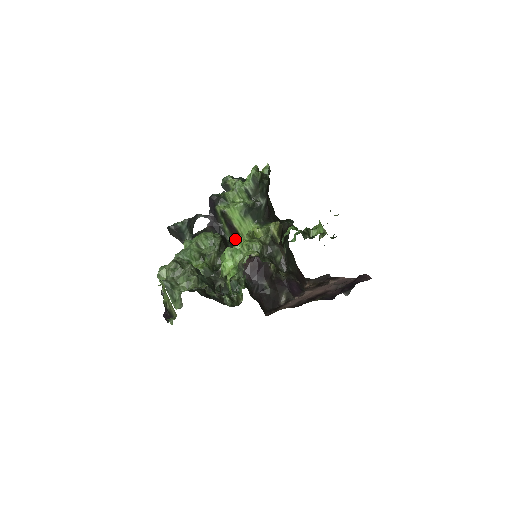
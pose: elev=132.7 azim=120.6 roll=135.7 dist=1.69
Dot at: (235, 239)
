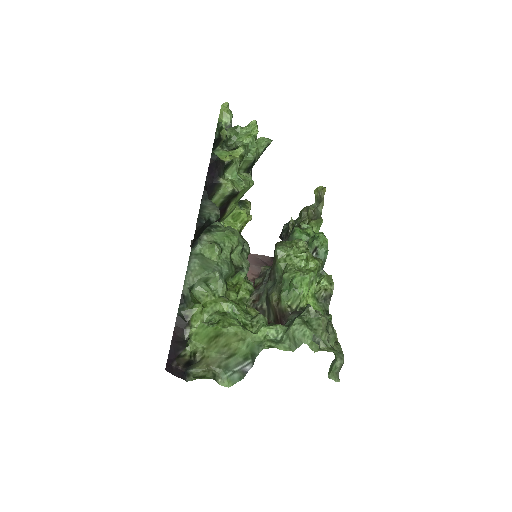
Dot at: occluded
